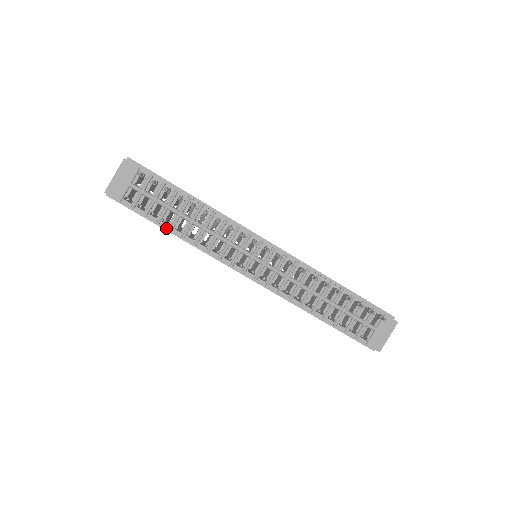
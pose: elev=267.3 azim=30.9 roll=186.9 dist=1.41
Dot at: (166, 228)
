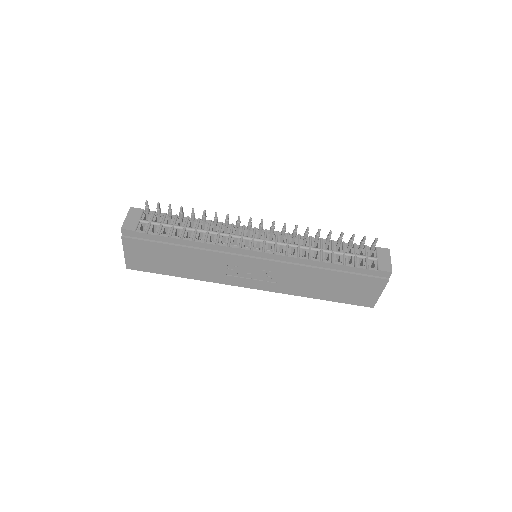
Dot at: (177, 245)
